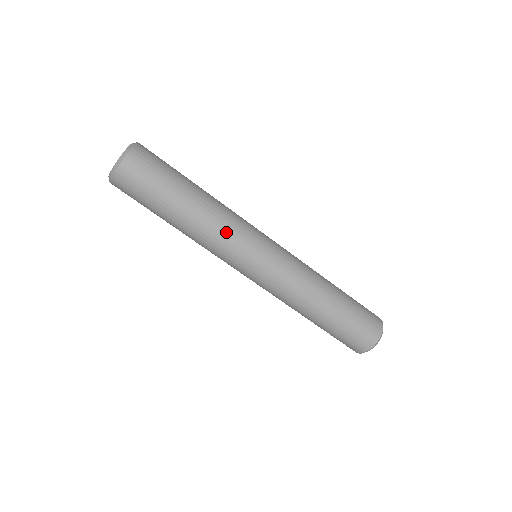
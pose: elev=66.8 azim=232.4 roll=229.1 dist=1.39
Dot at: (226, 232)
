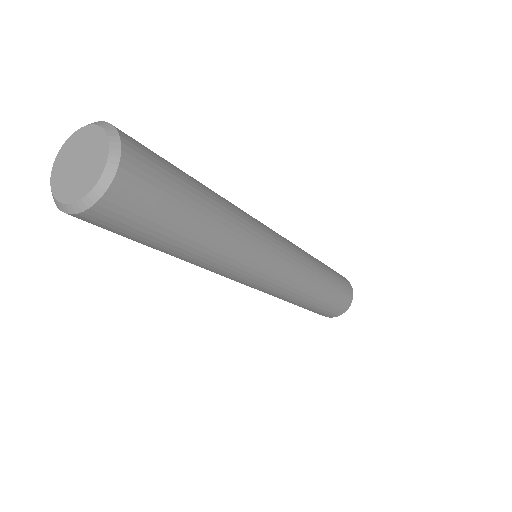
Dot at: (246, 256)
